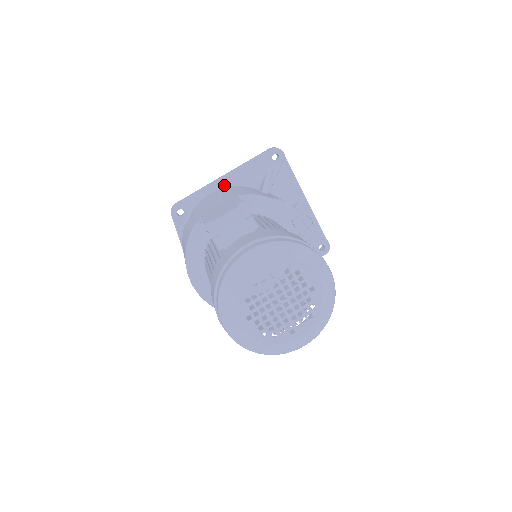
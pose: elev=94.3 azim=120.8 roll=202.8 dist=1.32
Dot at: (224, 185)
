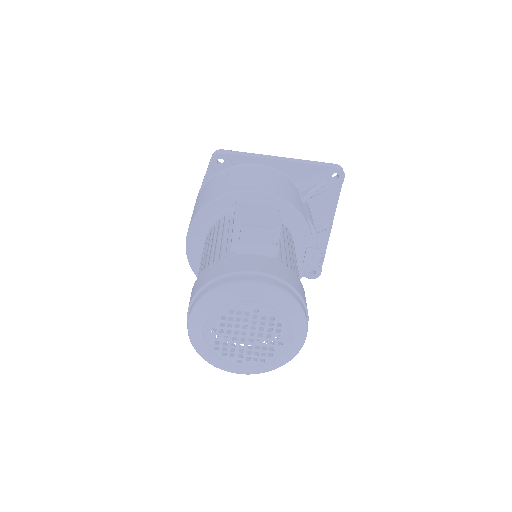
Dot at: (275, 166)
